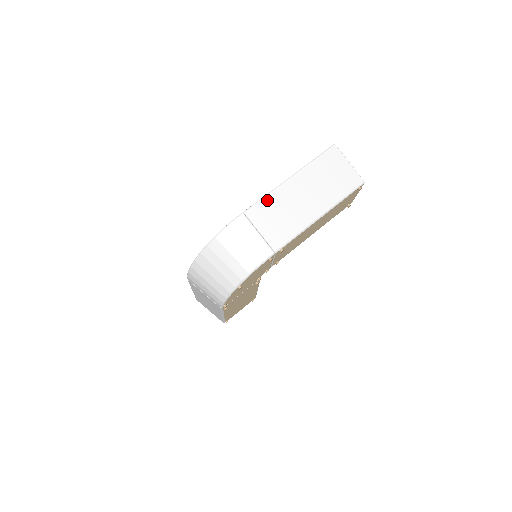
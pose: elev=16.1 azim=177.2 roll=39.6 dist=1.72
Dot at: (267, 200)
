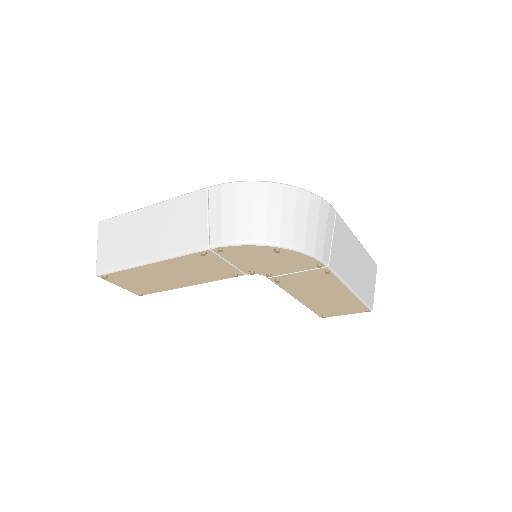
Dot at: (347, 229)
